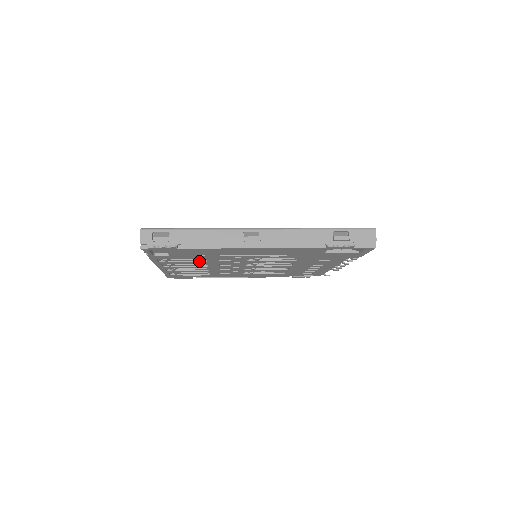
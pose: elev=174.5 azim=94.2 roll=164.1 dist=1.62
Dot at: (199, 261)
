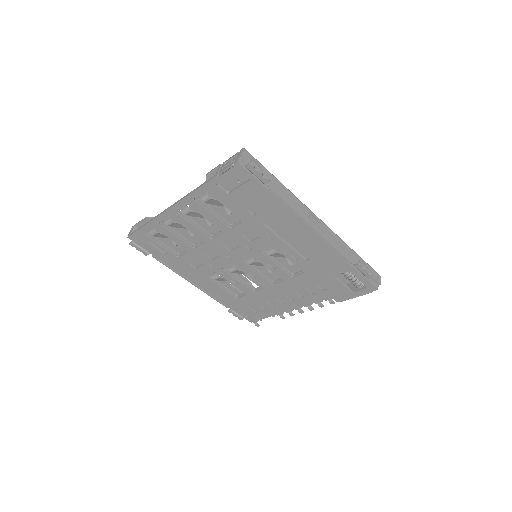
Dot at: (225, 223)
